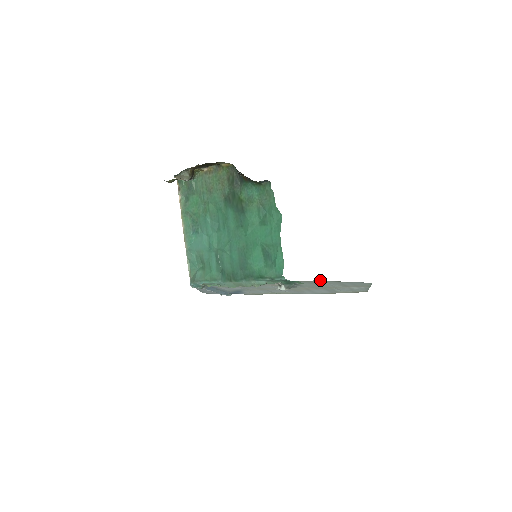
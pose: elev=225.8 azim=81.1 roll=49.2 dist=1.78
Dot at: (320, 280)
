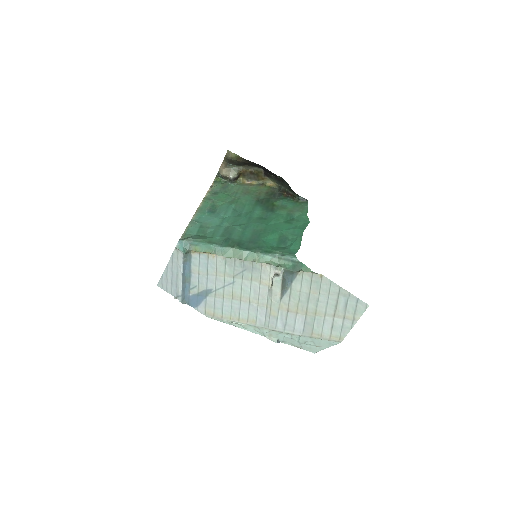
Dot at: (326, 277)
